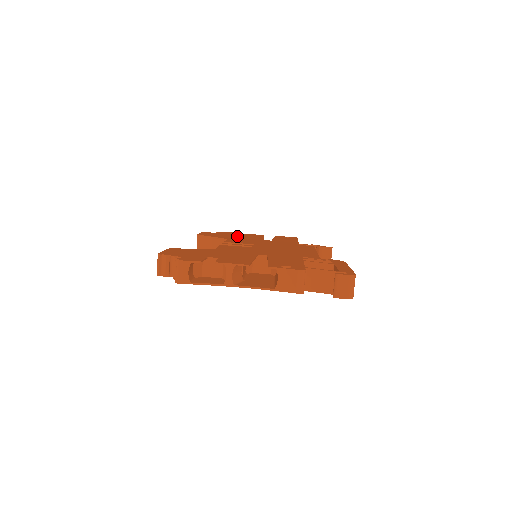
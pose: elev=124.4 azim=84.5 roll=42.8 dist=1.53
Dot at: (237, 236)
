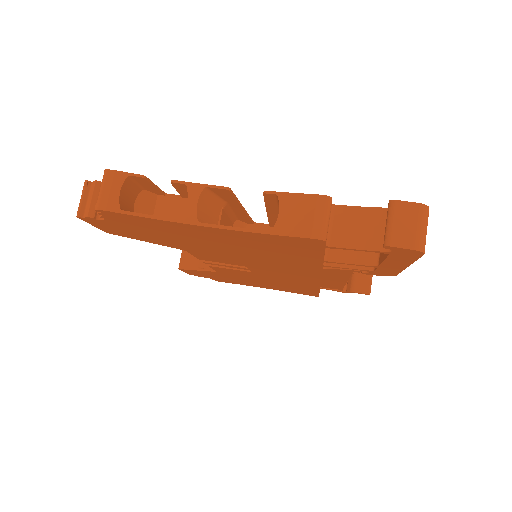
Dot at: occluded
